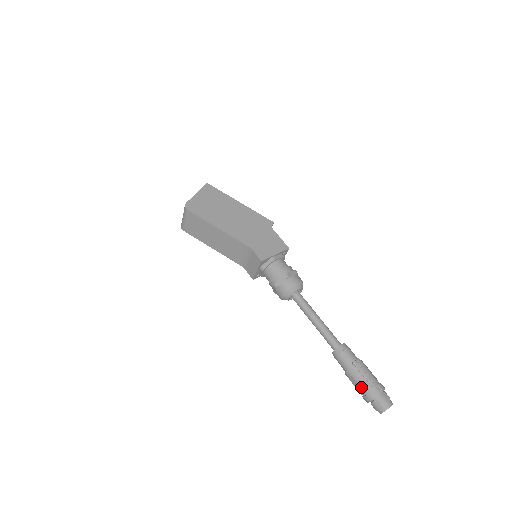
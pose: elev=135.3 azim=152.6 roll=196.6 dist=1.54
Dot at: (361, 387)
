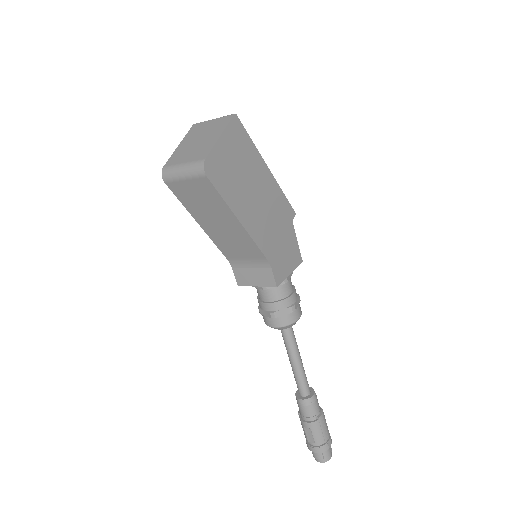
Dot at: (315, 440)
